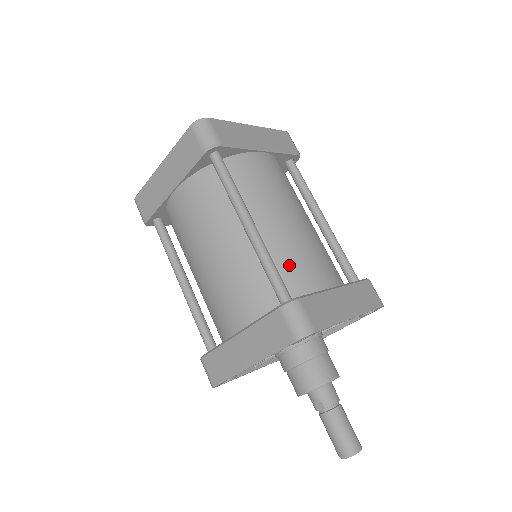
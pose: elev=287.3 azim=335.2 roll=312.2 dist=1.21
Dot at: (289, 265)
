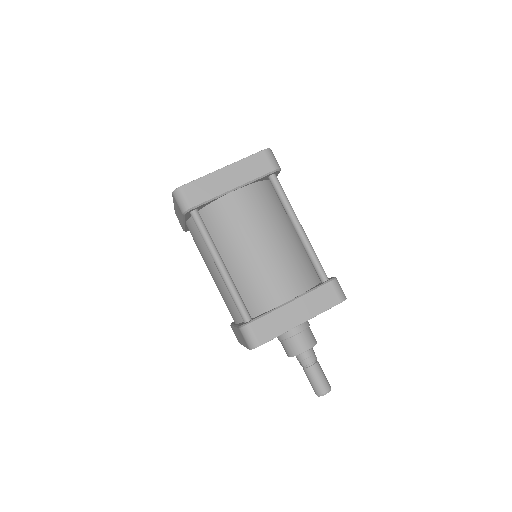
Dot at: (253, 289)
